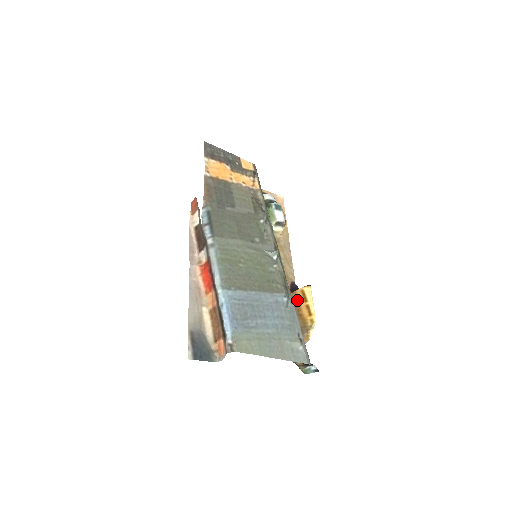
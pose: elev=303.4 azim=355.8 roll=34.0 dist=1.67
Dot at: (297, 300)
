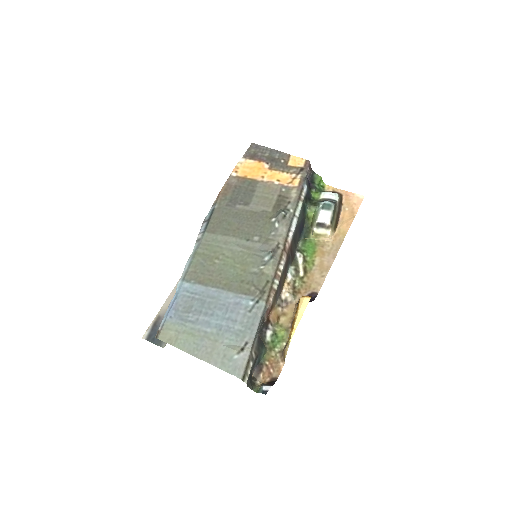
Dot at: occluded
